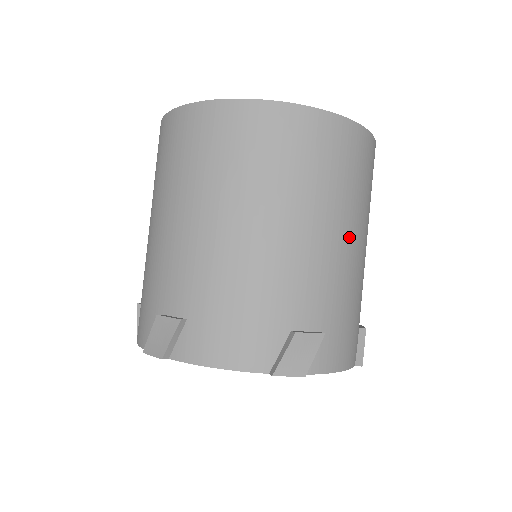
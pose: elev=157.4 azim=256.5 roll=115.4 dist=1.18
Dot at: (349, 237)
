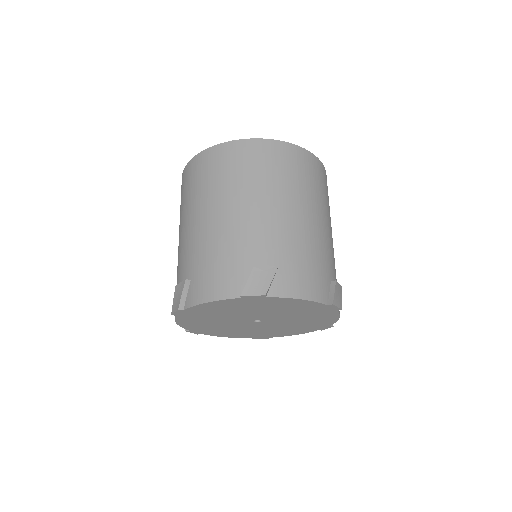
Dot at: (294, 209)
